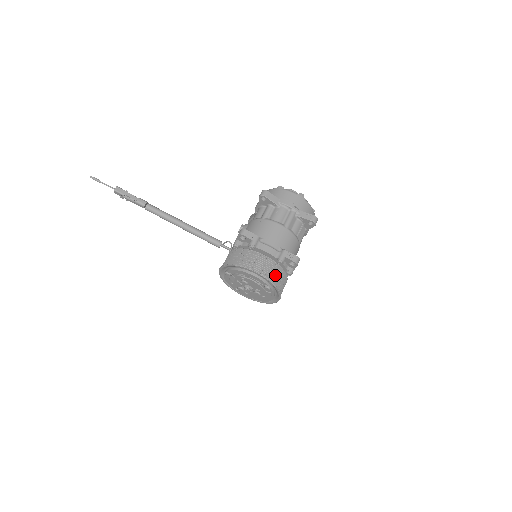
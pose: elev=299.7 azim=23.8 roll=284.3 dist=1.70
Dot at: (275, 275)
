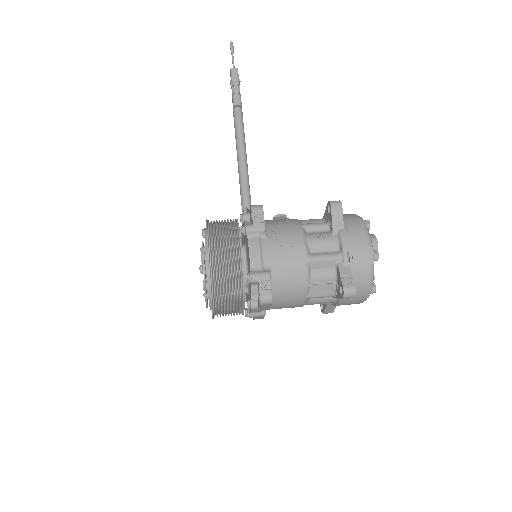
Dot at: (227, 283)
